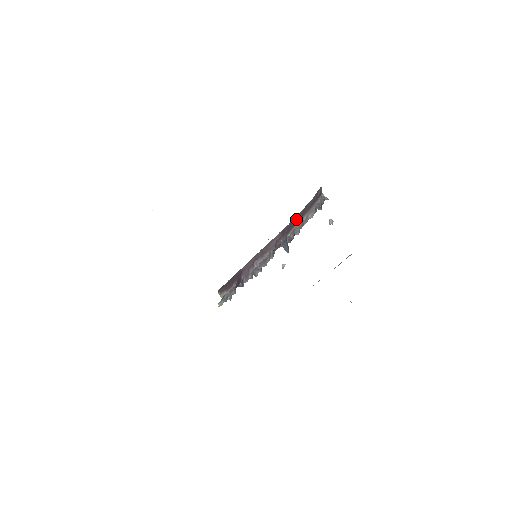
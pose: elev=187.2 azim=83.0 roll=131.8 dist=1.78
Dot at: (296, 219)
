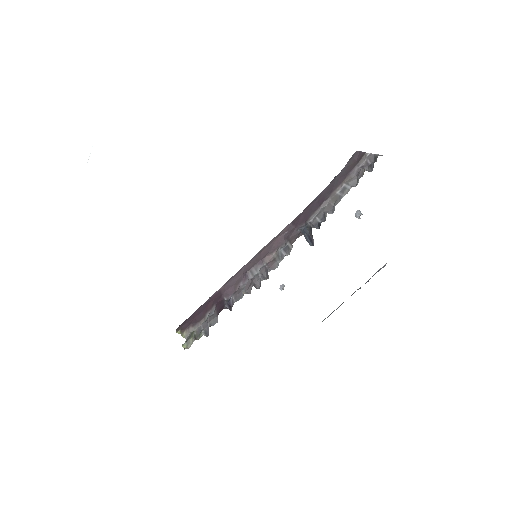
Dot at: (318, 200)
